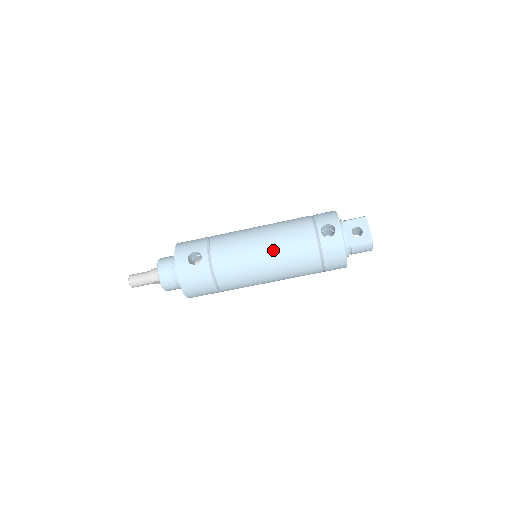
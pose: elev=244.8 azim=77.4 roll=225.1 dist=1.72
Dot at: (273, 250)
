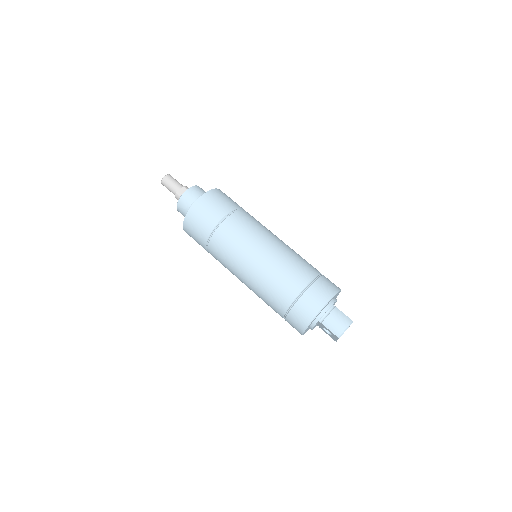
Dot at: occluded
